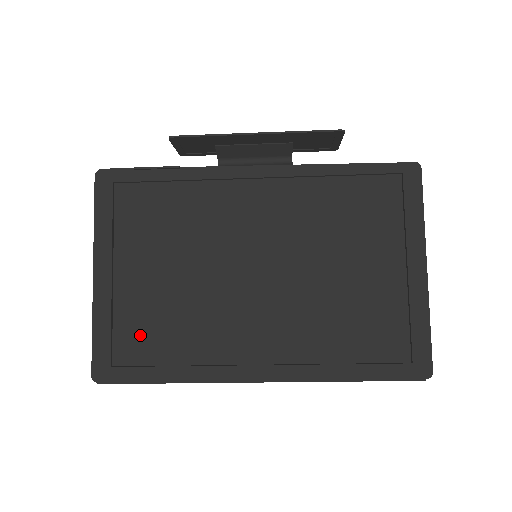
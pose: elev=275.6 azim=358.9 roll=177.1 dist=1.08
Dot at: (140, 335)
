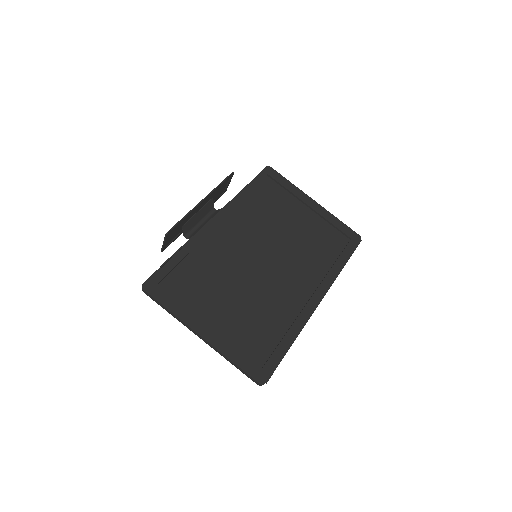
Dot at: (255, 340)
